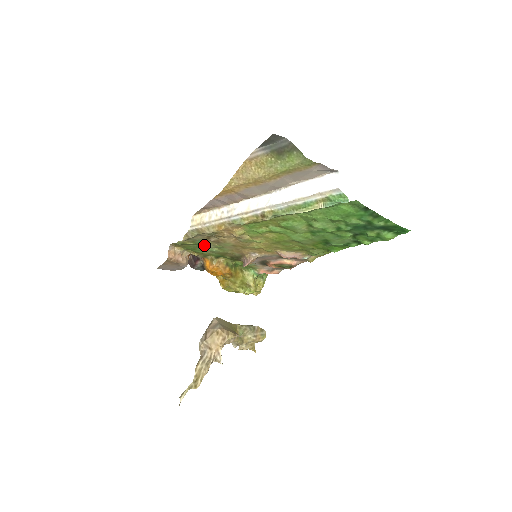
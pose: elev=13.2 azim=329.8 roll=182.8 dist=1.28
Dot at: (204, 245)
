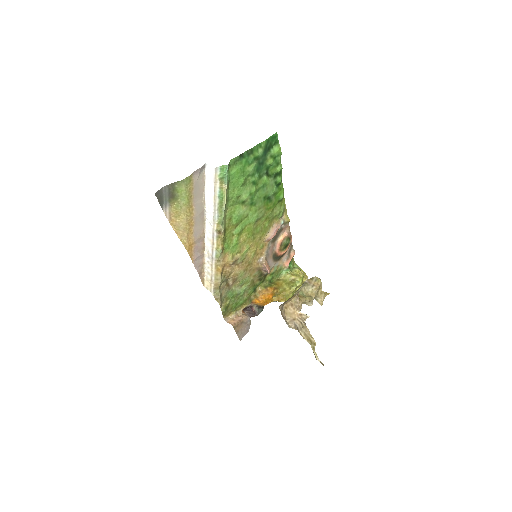
Dot at: (234, 293)
